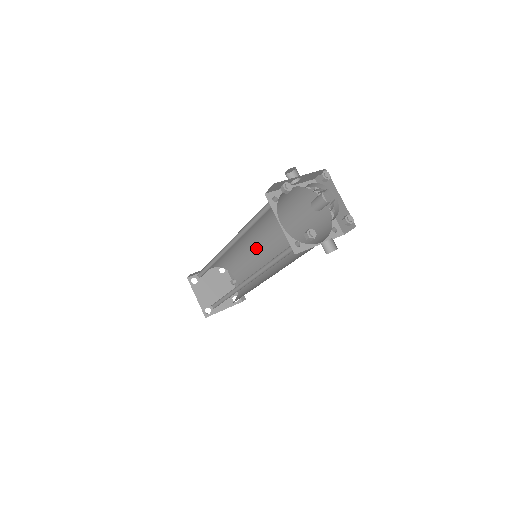
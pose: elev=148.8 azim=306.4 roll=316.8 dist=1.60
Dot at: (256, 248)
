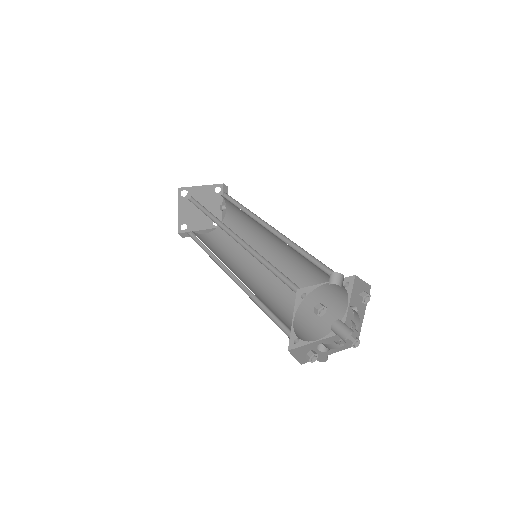
Dot at: (261, 227)
